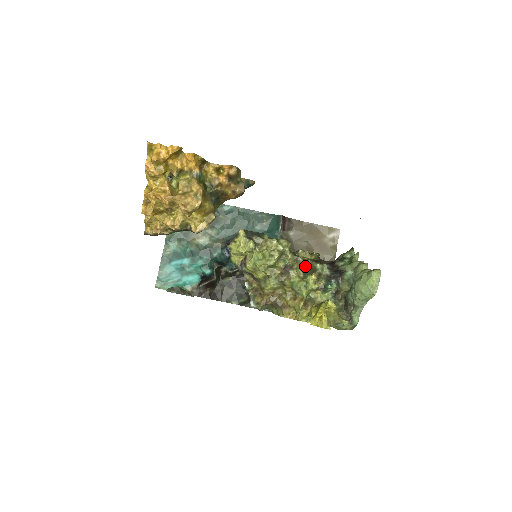
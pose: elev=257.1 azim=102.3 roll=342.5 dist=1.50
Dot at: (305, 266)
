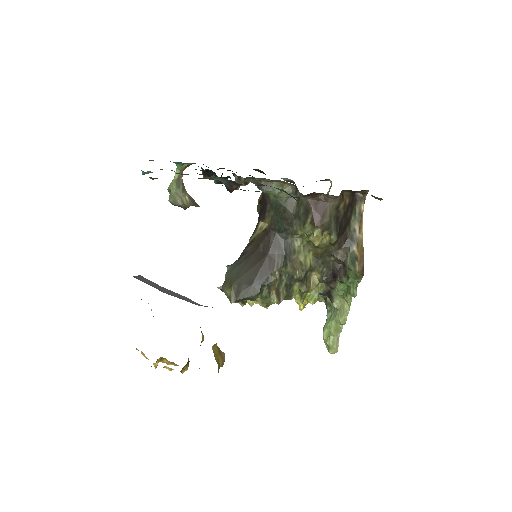
Dot at: (299, 288)
